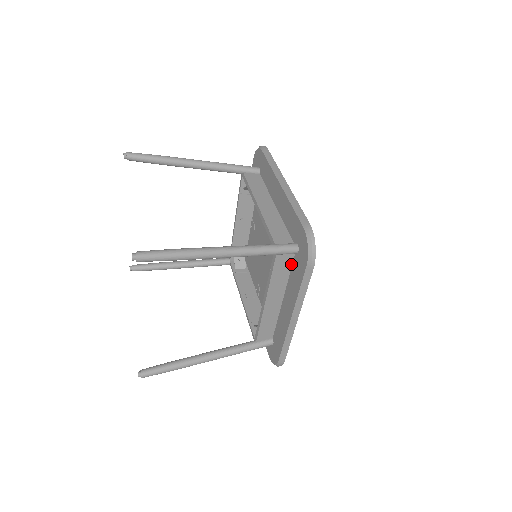
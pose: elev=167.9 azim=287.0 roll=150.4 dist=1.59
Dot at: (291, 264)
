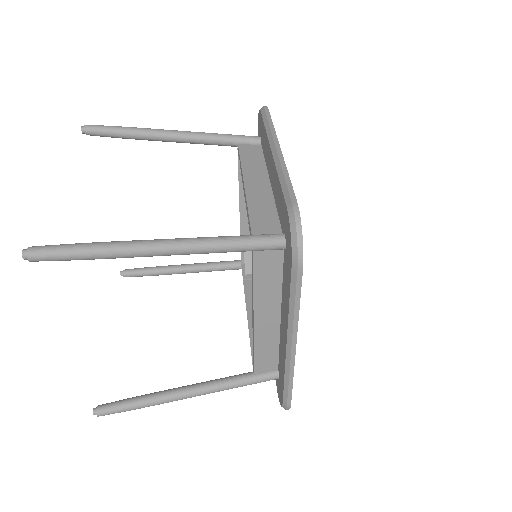
Dot at: occluded
